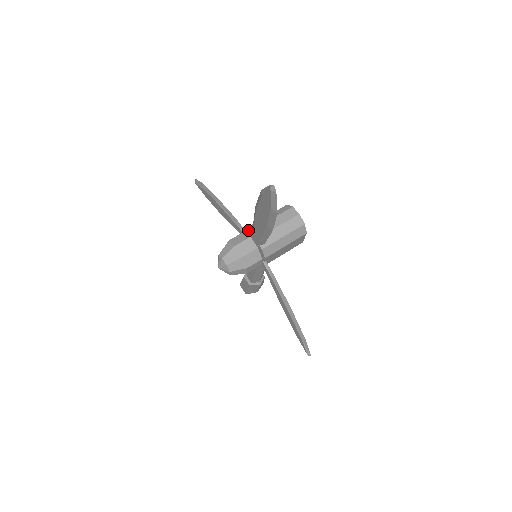
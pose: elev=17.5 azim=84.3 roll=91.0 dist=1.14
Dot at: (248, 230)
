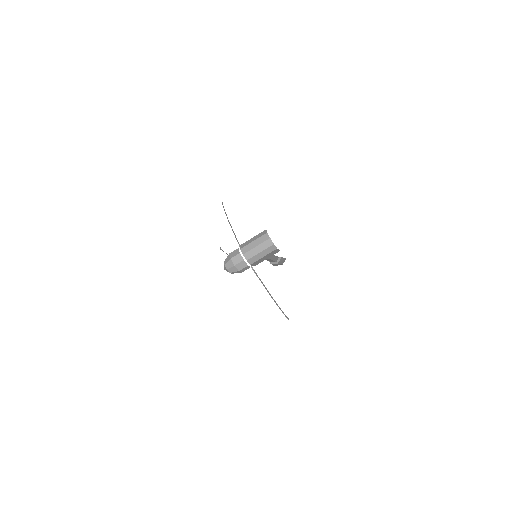
Dot at: (240, 248)
